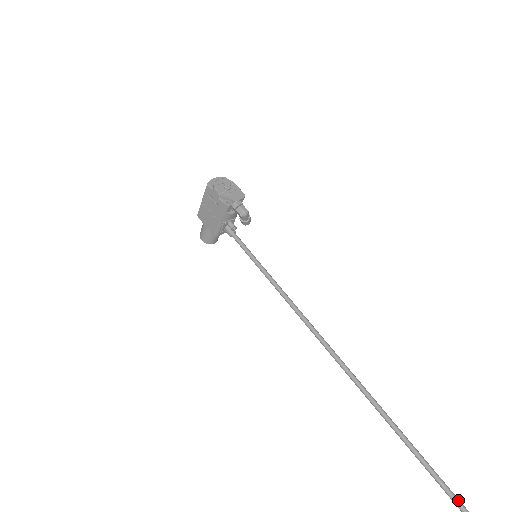
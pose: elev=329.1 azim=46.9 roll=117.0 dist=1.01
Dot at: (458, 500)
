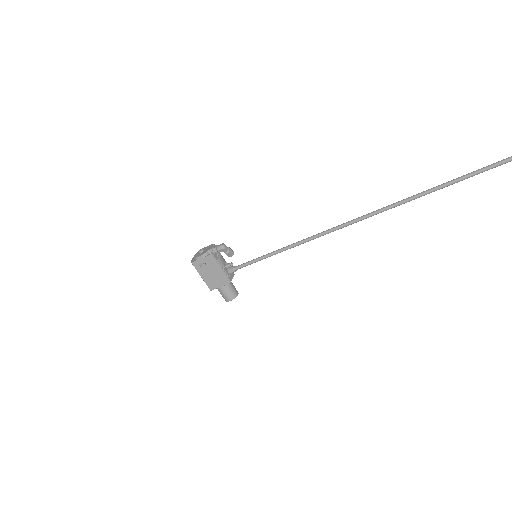
Dot at: (477, 170)
